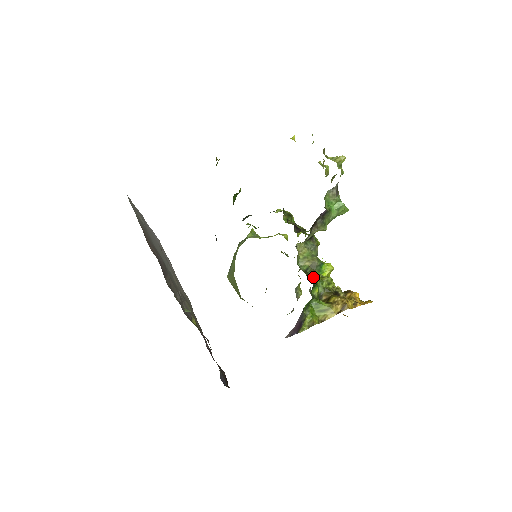
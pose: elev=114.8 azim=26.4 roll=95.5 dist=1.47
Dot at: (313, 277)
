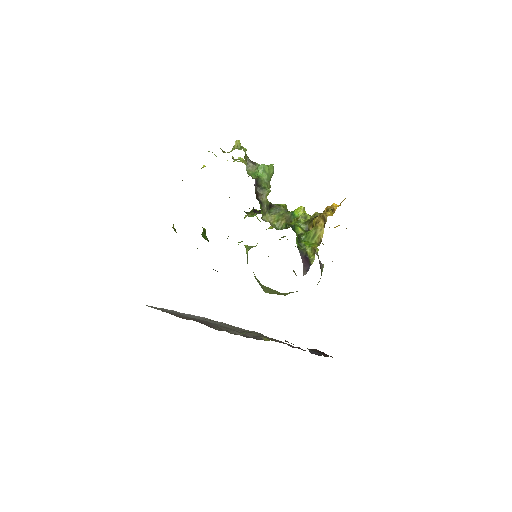
Dot at: (288, 224)
